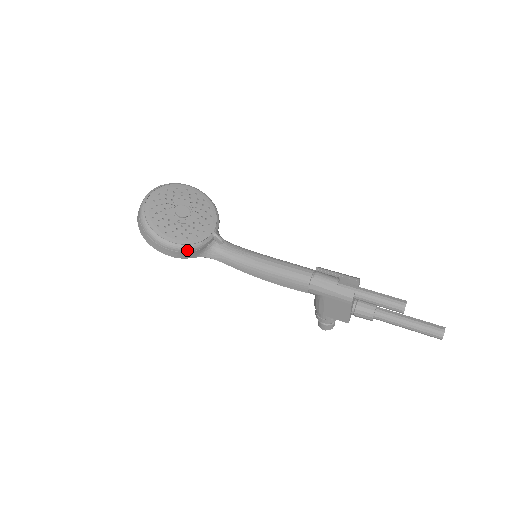
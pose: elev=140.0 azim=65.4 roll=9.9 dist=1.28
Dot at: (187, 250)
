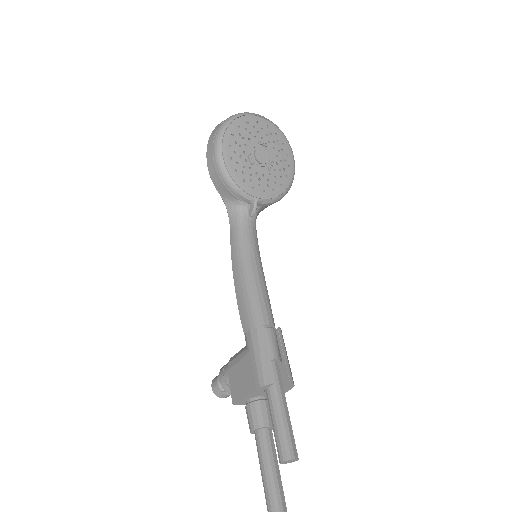
Dot at: (223, 177)
